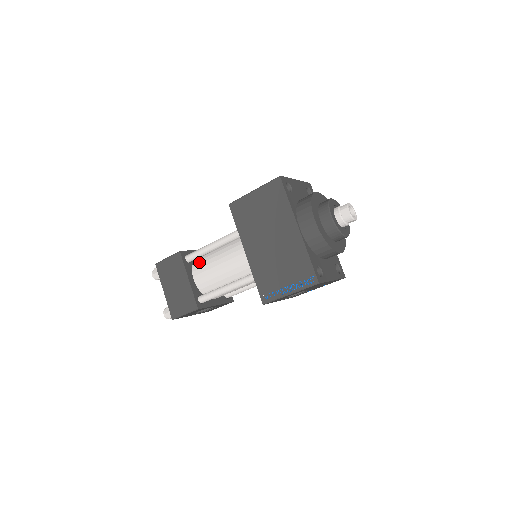
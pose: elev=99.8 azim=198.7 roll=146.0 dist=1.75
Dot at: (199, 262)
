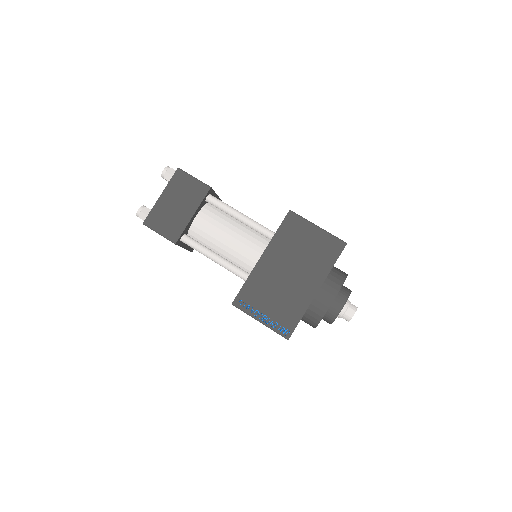
Dot at: (213, 210)
